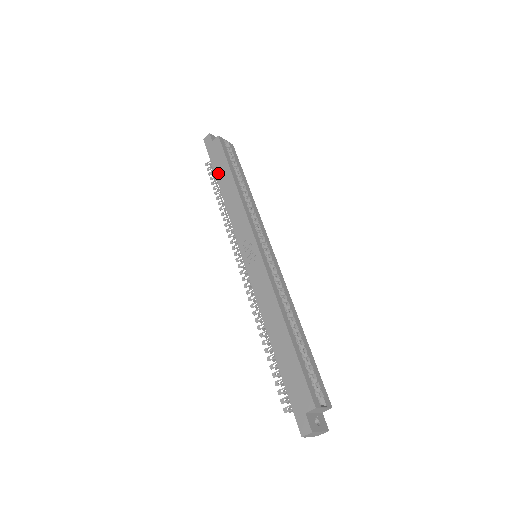
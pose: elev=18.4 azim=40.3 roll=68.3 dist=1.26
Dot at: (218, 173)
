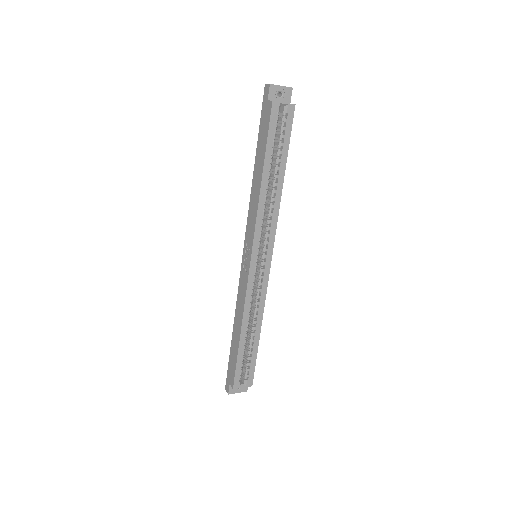
Dot at: (258, 149)
